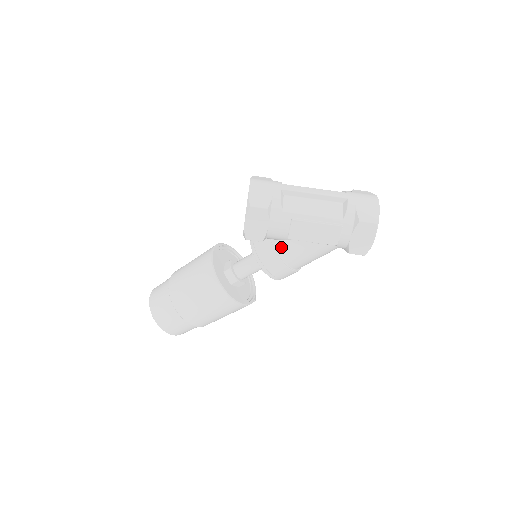
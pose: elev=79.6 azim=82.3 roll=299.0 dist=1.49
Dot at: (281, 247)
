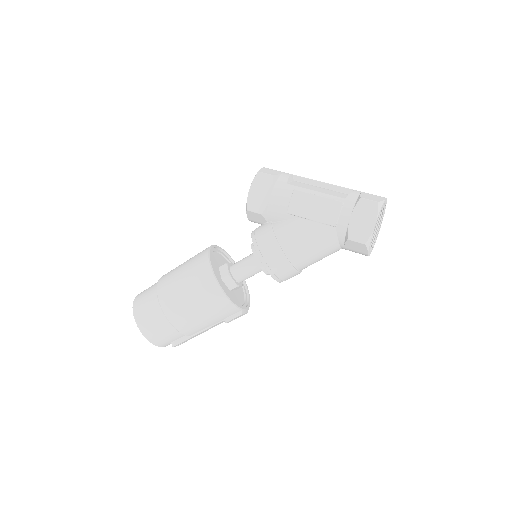
Dot at: (279, 227)
